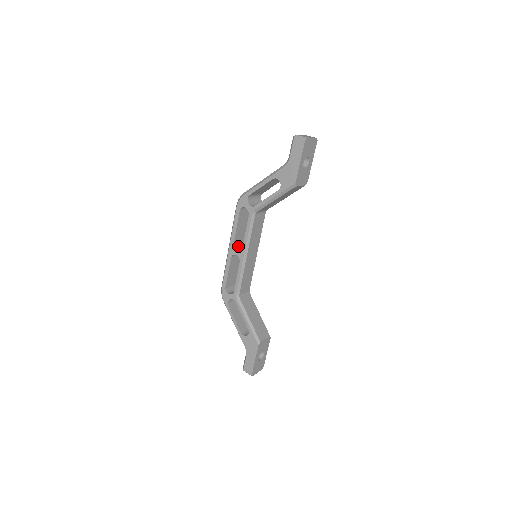
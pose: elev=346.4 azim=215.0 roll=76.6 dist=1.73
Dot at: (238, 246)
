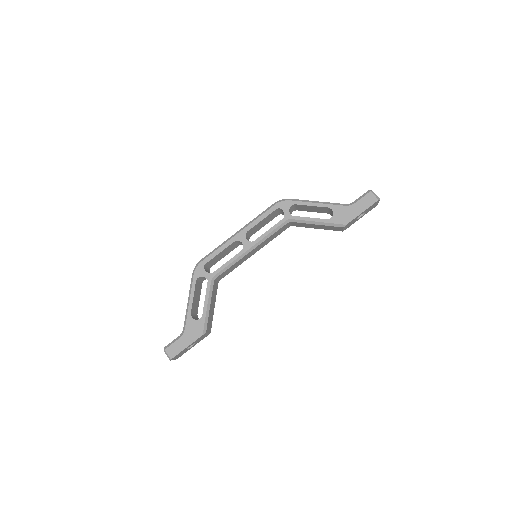
Dot at: (247, 236)
